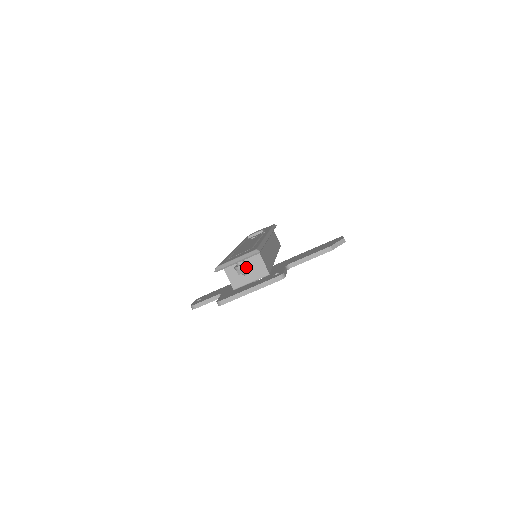
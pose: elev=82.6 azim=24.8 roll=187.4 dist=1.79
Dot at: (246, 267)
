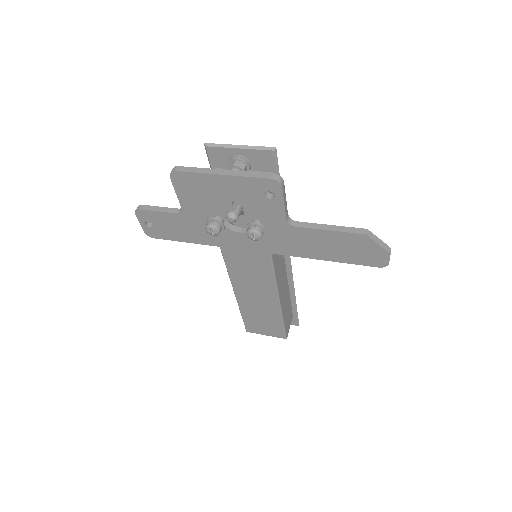
Dot at: (243, 163)
